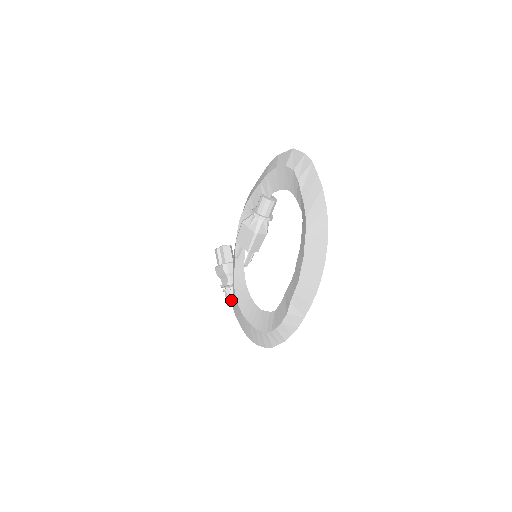
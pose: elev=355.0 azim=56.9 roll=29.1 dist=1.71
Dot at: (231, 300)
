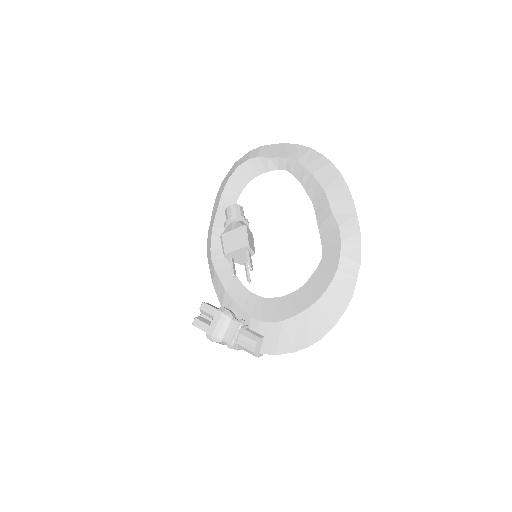
Dot at: (255, 335)
